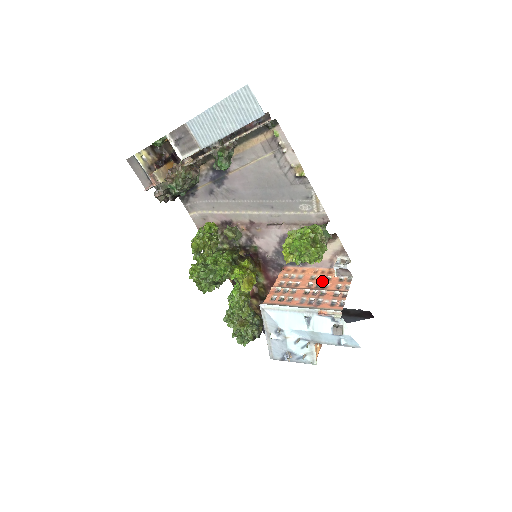
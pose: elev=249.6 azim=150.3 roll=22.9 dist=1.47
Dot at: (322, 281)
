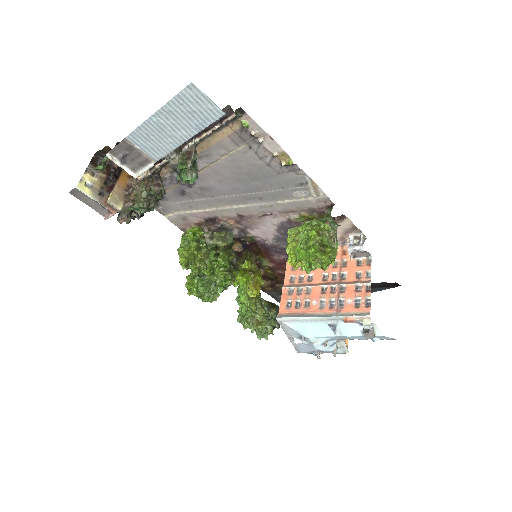
Dot at: (338, 269)
